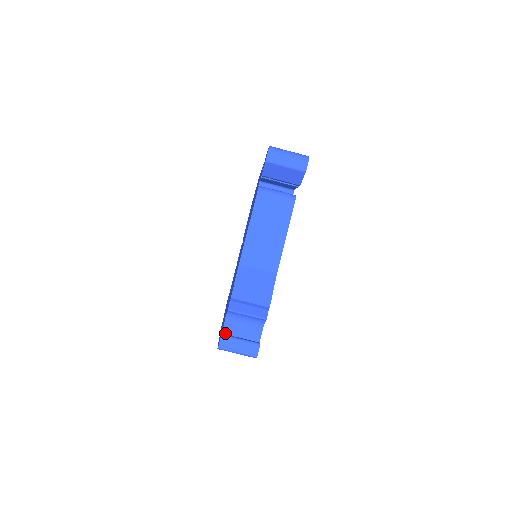
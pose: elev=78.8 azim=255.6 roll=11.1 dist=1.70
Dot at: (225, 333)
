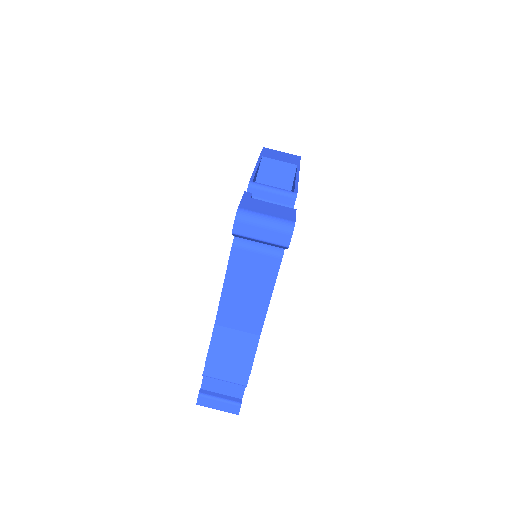
Dot at: (205, 386)
